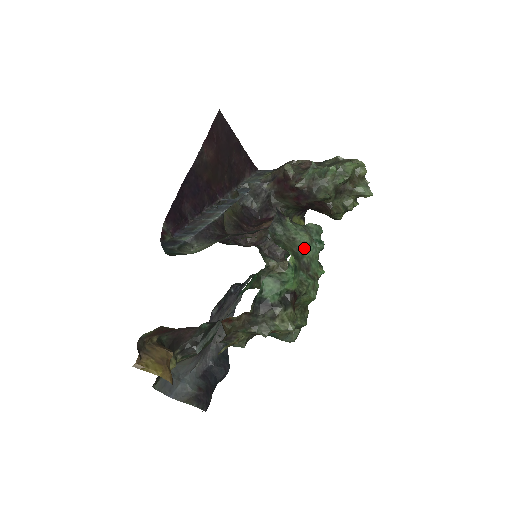
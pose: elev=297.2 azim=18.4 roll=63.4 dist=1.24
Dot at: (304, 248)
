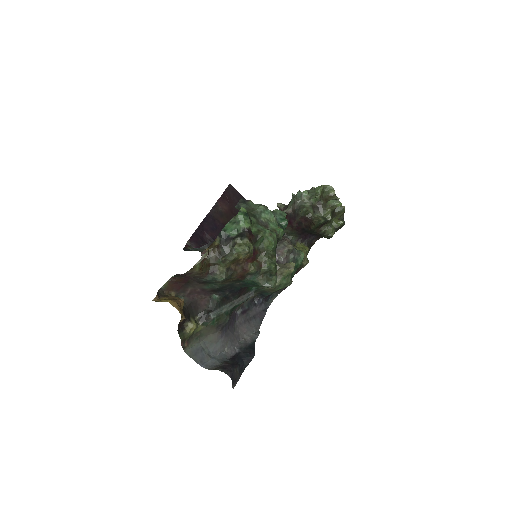
Dot at: (260, 212)
